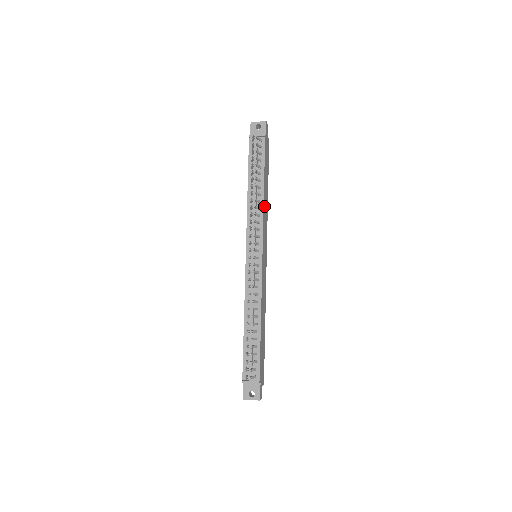
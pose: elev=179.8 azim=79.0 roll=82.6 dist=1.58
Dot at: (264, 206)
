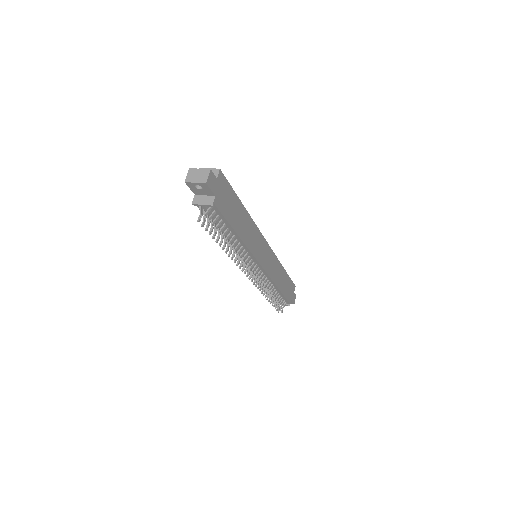
Dot at: (246, 240)
